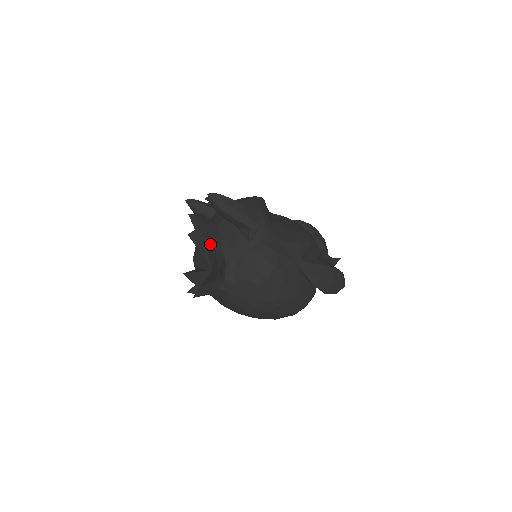
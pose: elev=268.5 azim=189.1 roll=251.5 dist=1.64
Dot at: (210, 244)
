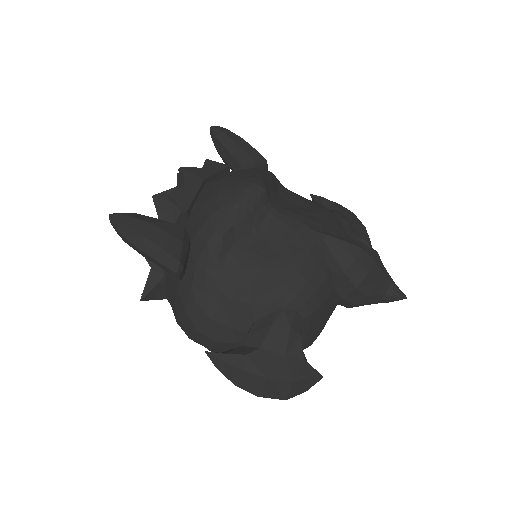
Dot at: occluded
